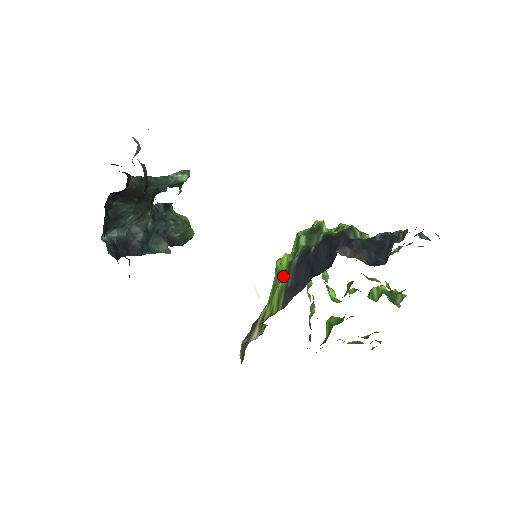
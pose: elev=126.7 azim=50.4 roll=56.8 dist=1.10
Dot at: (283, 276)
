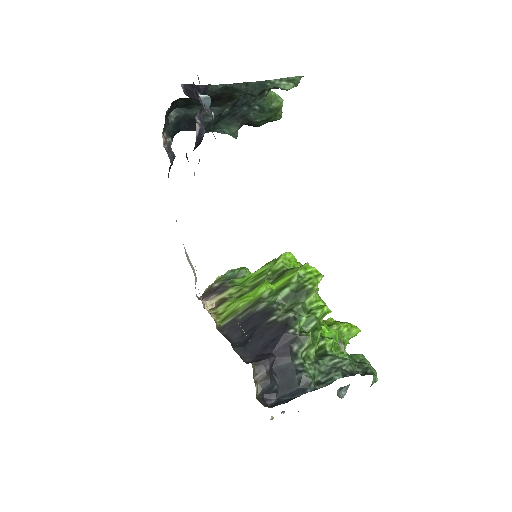
Dot at: (249, 301)
